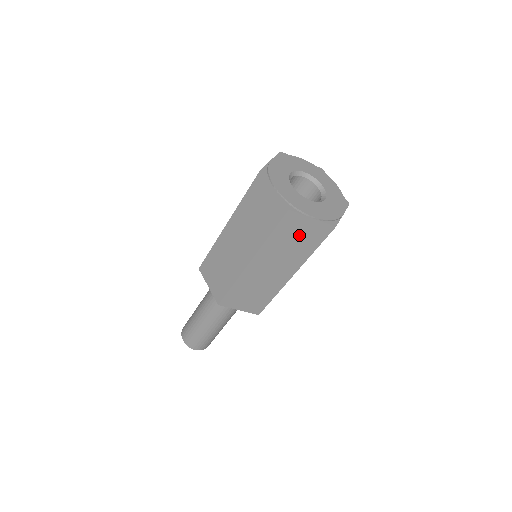
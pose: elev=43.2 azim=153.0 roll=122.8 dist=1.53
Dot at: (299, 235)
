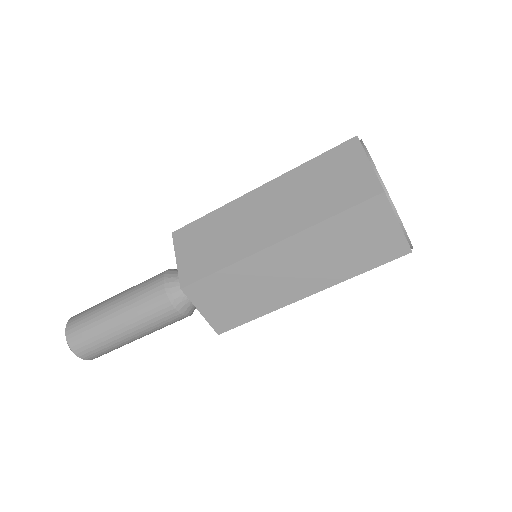
Dot at: occluded
